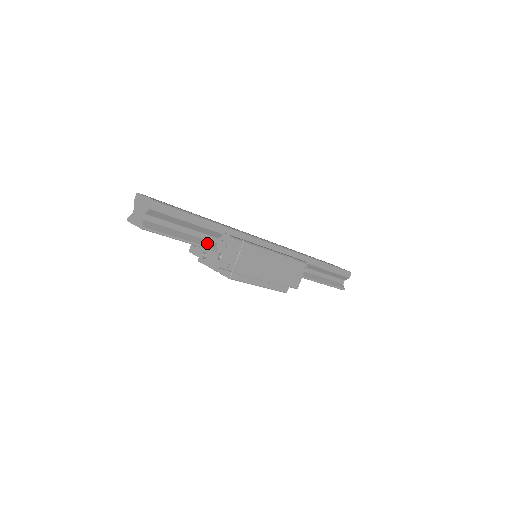
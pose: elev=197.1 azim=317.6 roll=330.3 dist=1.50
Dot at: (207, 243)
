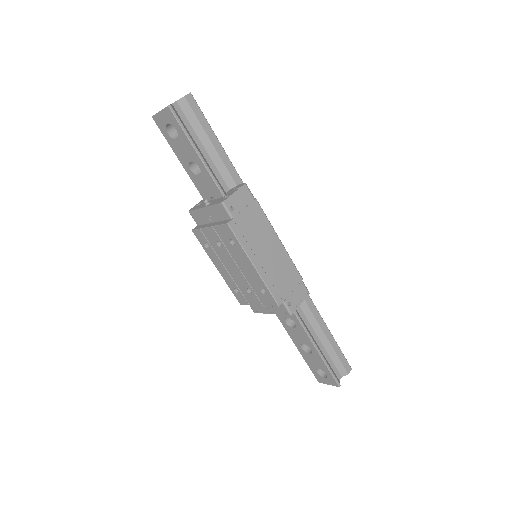
Dot at: (218, 181)
